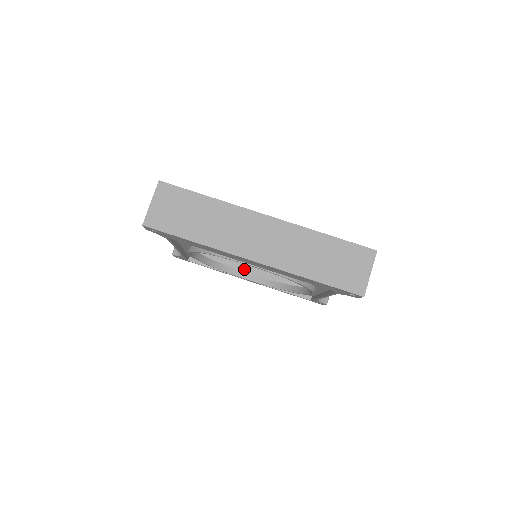
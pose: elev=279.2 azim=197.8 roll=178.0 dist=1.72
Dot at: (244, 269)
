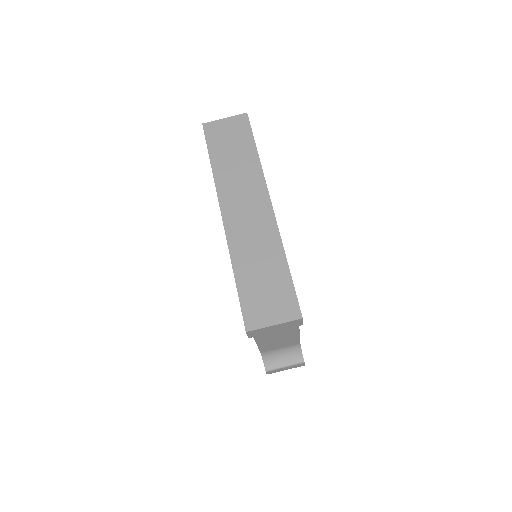
Dot at: occluded
